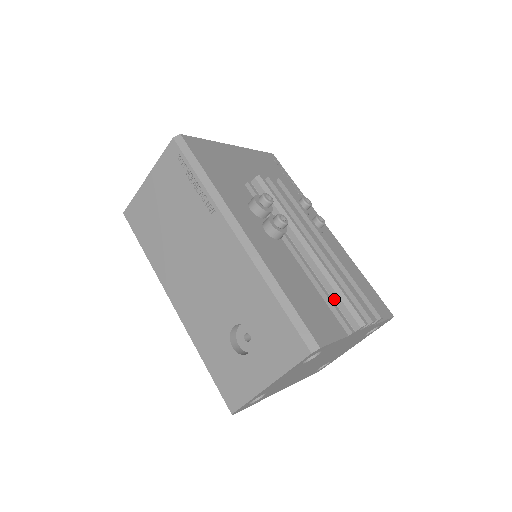
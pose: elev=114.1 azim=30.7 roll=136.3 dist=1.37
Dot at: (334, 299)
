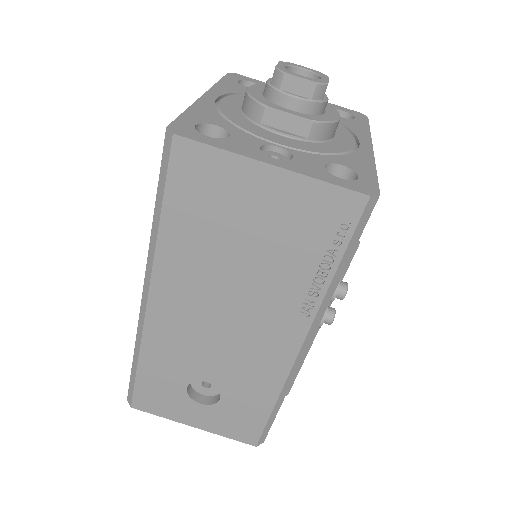
Dot at: occluded
